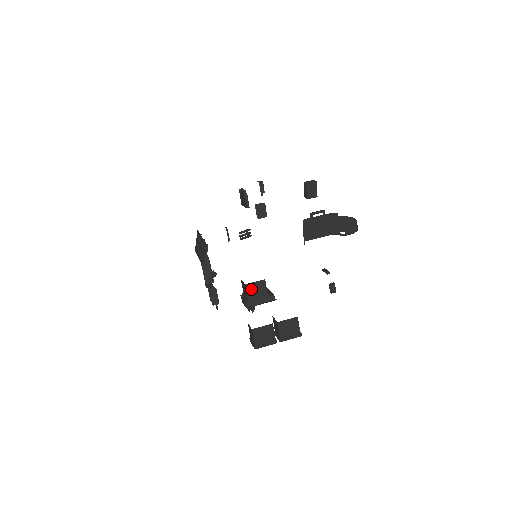
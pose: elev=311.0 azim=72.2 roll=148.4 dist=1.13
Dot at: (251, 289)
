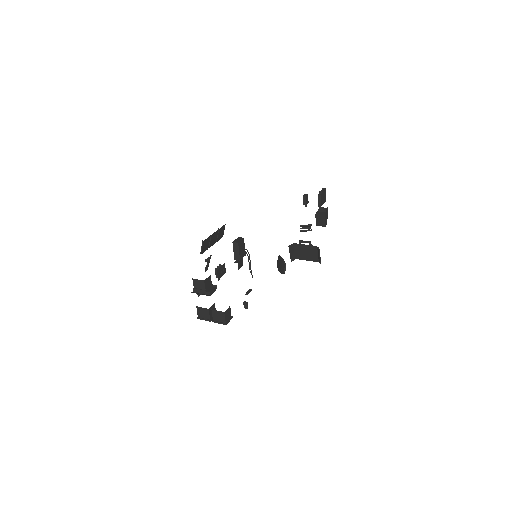
Dot at: (196, 283)
